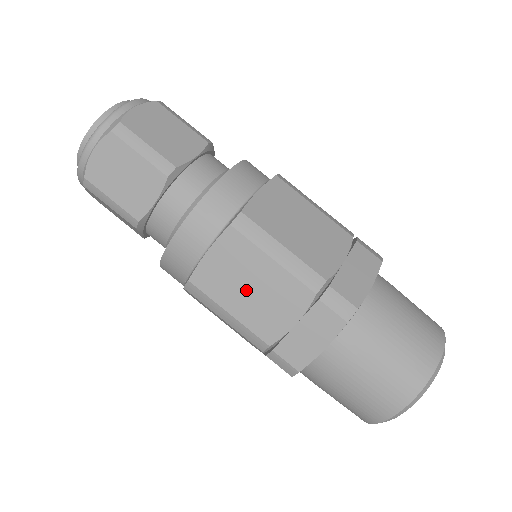
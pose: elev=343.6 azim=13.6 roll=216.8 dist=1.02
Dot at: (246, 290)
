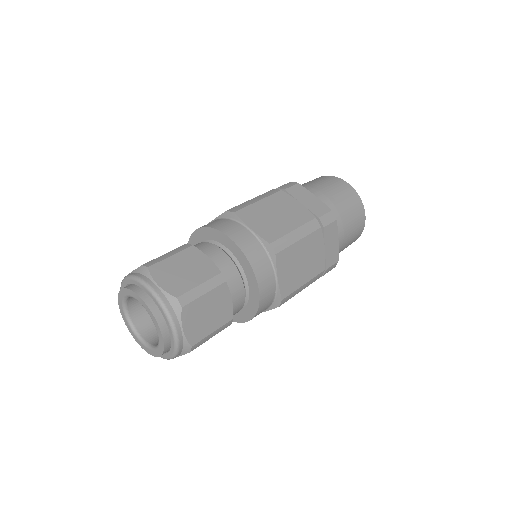
Dot at: (302, 266)
